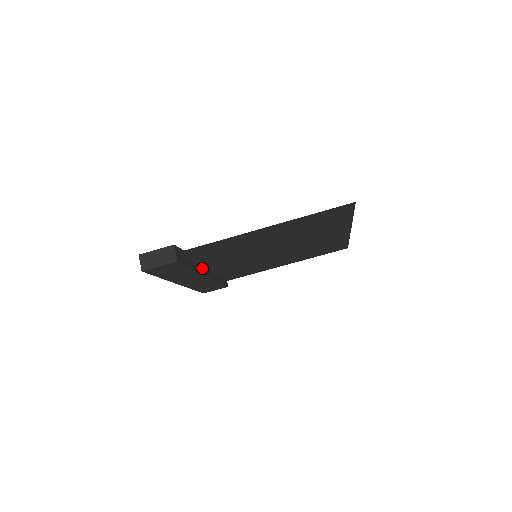
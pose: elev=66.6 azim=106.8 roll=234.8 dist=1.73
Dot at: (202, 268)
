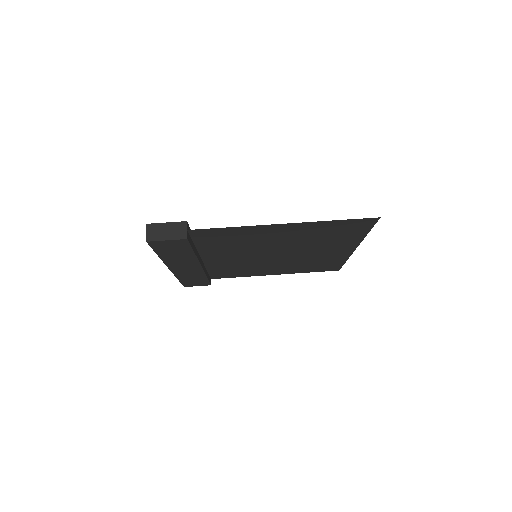
Dot at: (199, 256)
